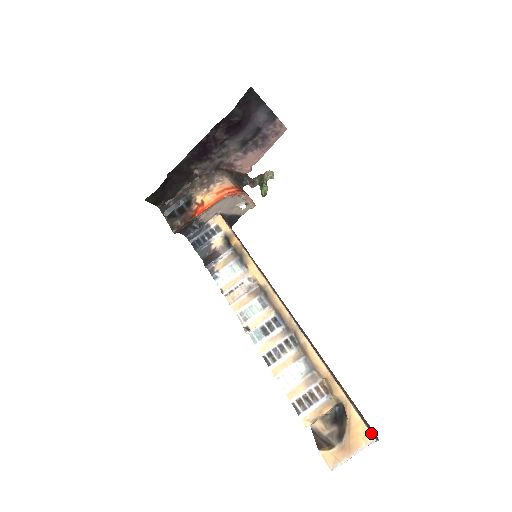
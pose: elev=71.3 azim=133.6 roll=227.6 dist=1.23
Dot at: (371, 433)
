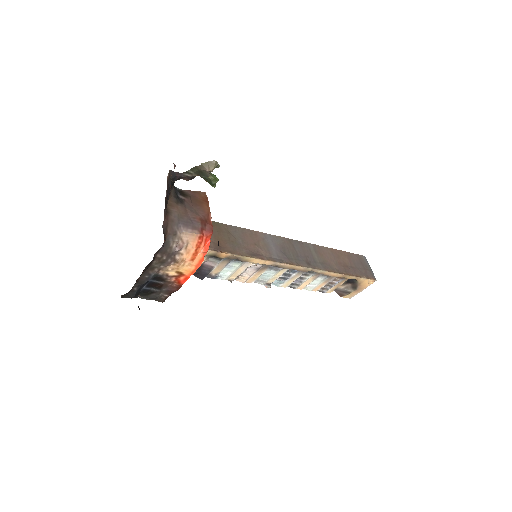
Dot at: (374, 280)
